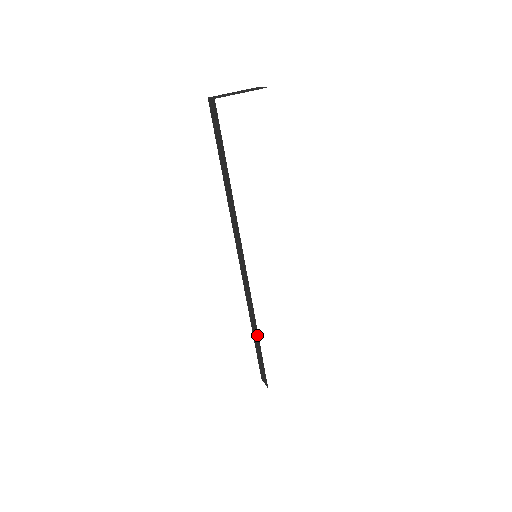
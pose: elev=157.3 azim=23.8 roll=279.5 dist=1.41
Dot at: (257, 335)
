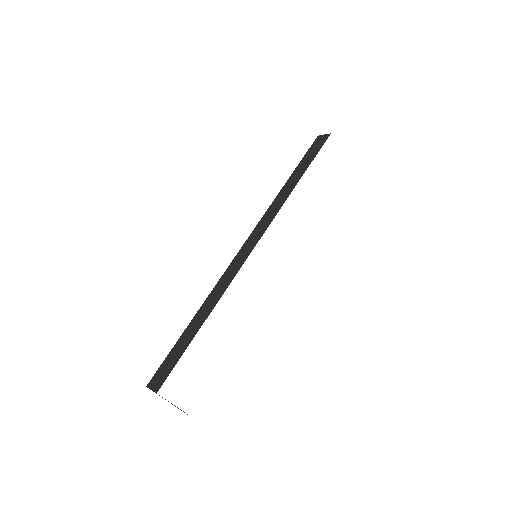
Dot at: (204, 318)
